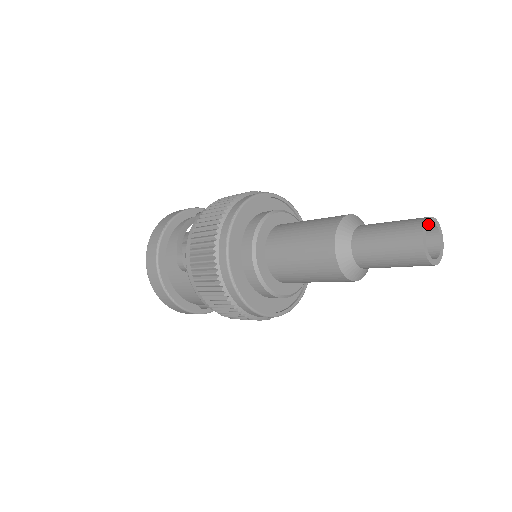
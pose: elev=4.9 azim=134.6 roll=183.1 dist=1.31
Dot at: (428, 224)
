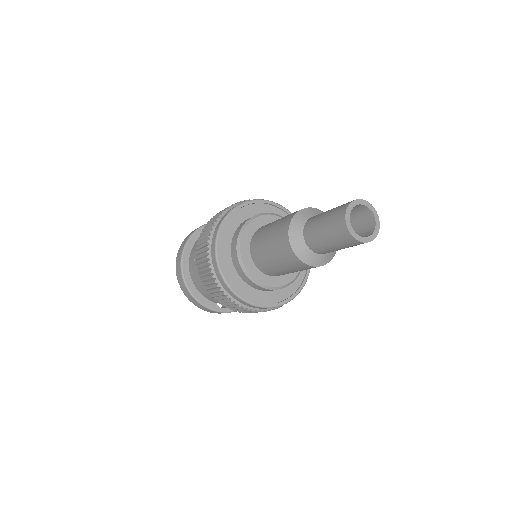
Dot at: (355, 205)
